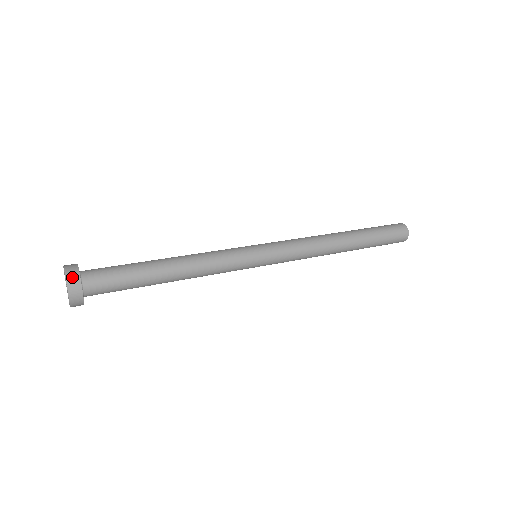
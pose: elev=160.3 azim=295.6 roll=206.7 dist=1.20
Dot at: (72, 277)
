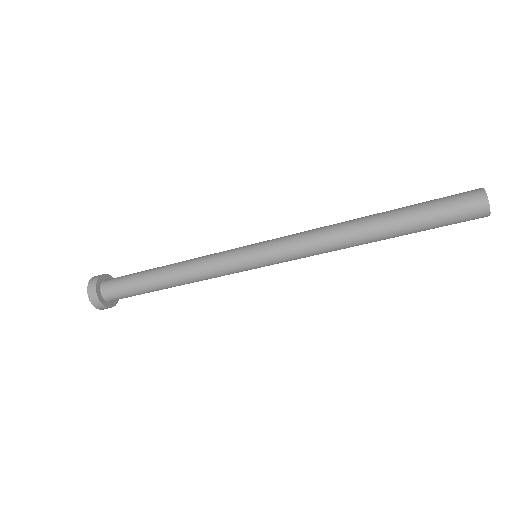
Dot at: (91, 285)
